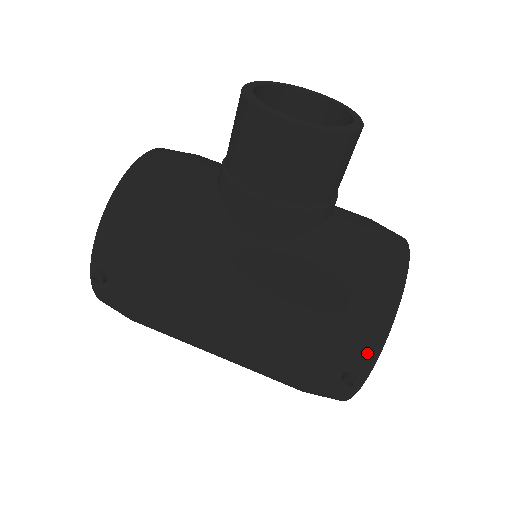
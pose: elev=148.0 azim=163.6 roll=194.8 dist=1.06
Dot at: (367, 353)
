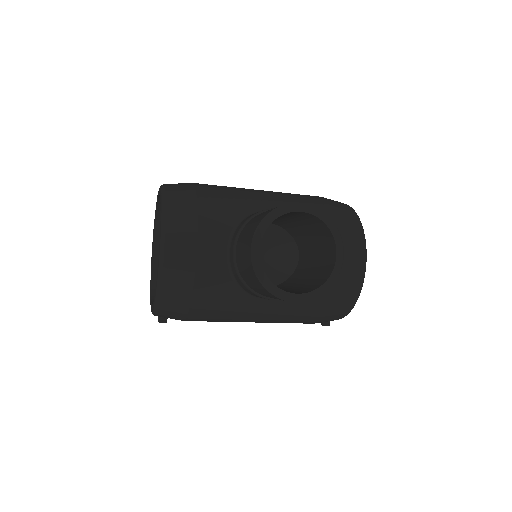
Dot at: (337, 319)
